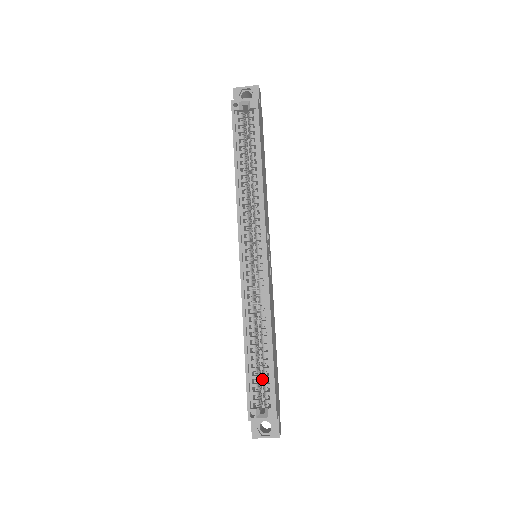
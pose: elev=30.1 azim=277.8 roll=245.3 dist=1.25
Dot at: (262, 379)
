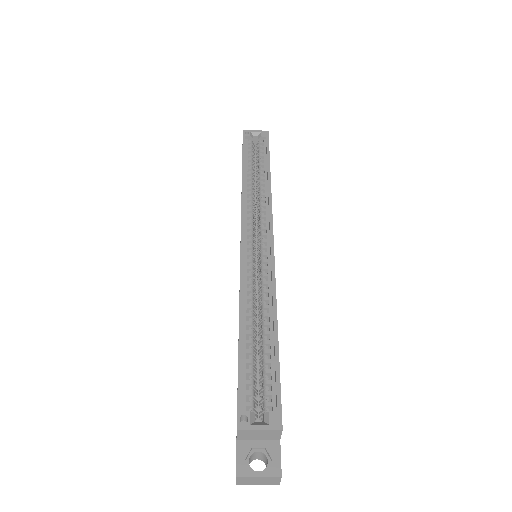
Dot at: (259, 380)
